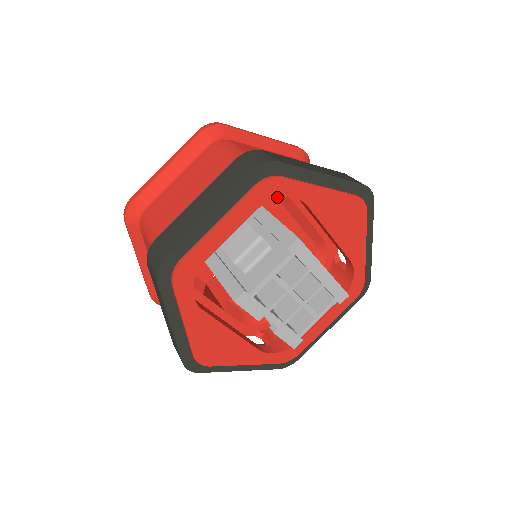
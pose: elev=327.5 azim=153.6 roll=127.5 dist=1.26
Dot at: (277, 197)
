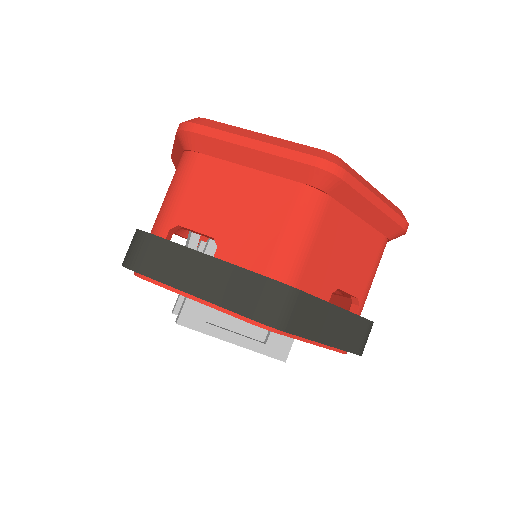
Dot at: occluded
